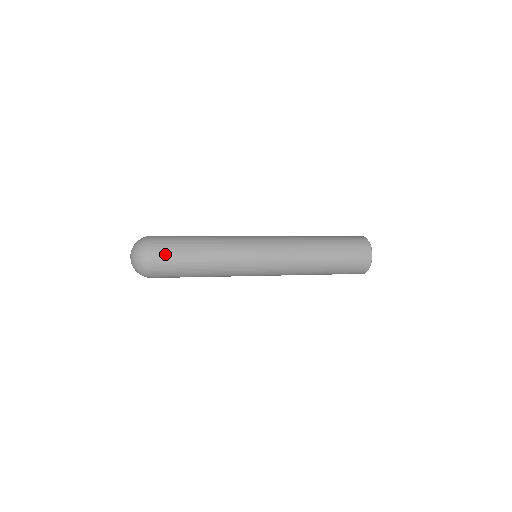
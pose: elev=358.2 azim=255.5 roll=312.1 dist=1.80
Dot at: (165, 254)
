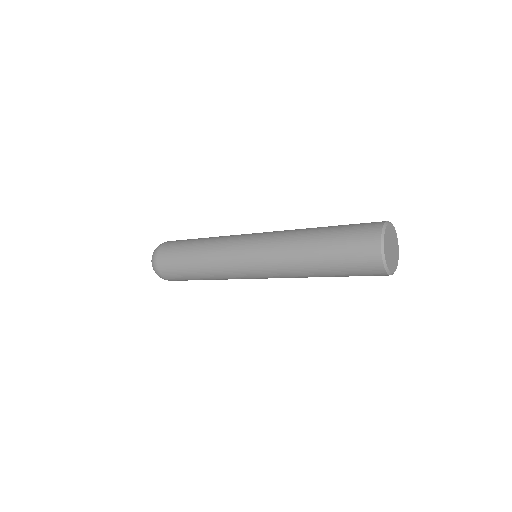
Dot at: (170, 275)
